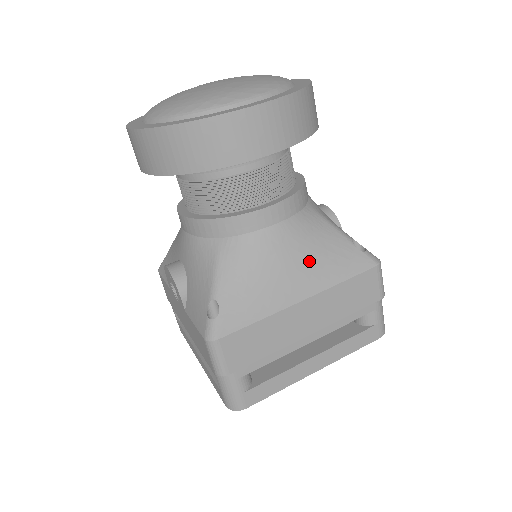
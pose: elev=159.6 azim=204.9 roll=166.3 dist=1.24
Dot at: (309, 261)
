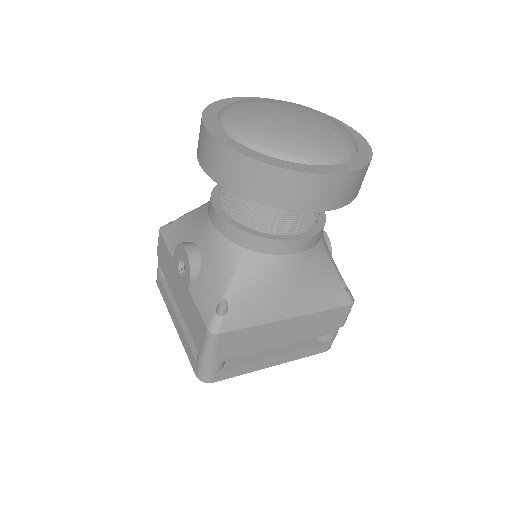
Dot at: (307, 289)
